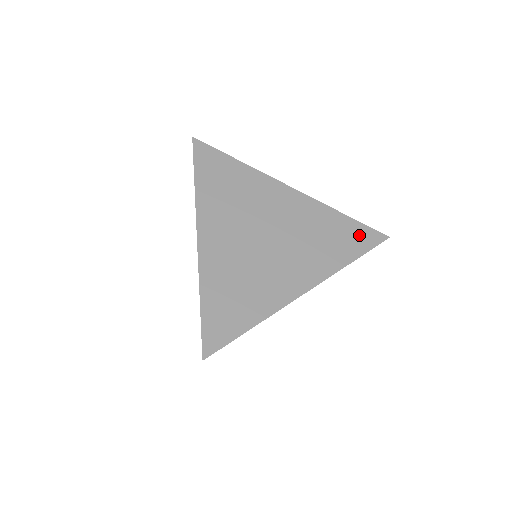
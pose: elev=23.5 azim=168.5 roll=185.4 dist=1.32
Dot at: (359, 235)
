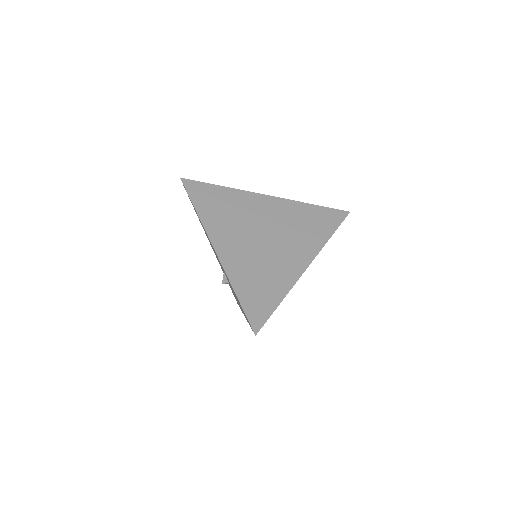
Dot at: (329, 216)
